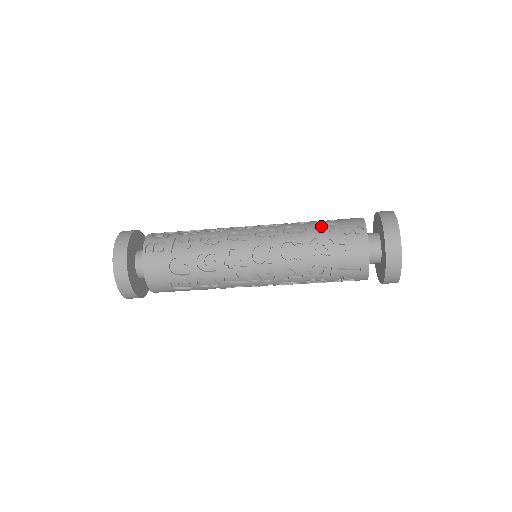
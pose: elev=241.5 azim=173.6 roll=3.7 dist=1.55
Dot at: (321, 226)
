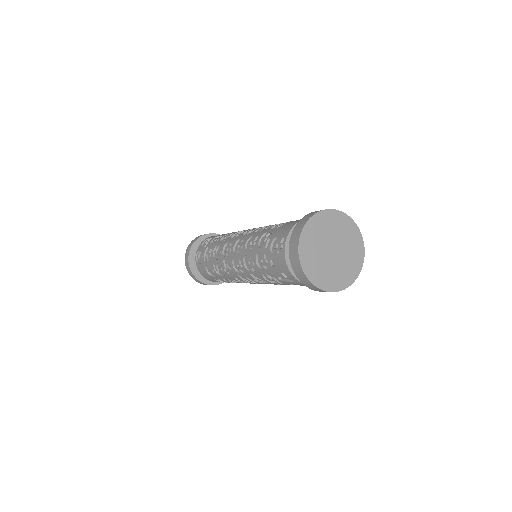
Dot at: (264, 238)
